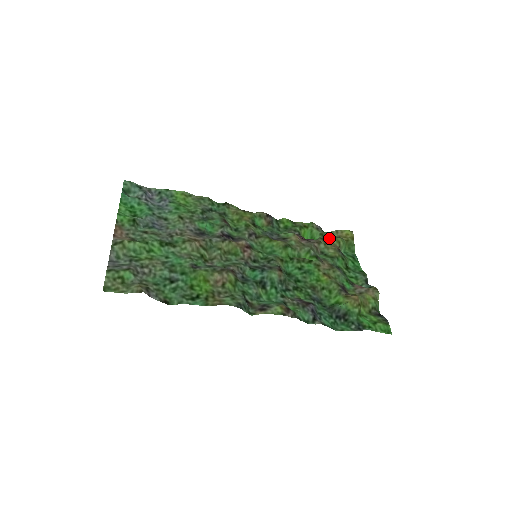
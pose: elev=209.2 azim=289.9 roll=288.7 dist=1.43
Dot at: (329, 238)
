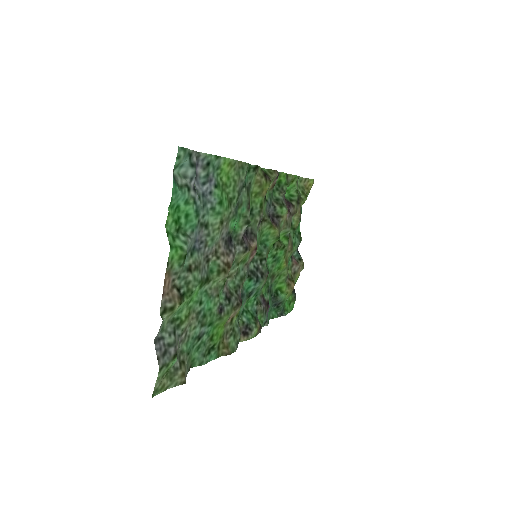
Dot at: (301, 198)
